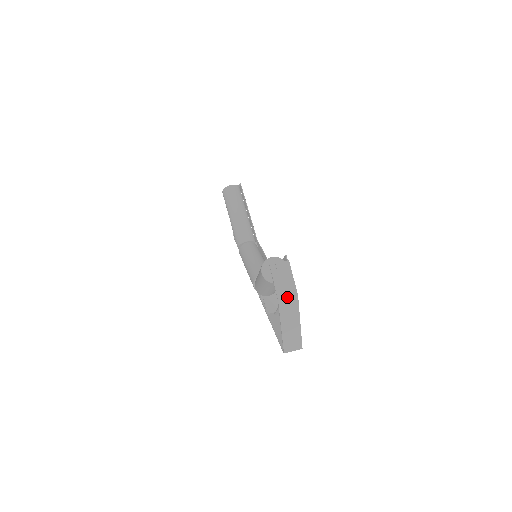
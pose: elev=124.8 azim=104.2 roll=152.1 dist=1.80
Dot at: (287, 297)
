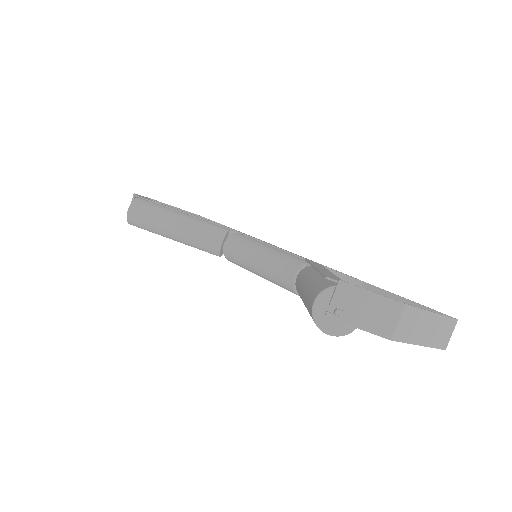
Dot at: (395, 323)
